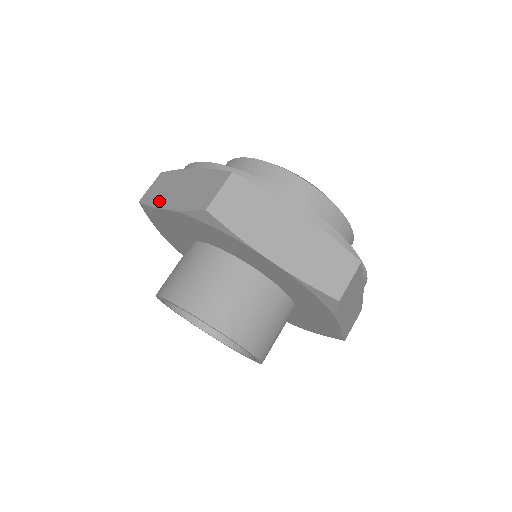
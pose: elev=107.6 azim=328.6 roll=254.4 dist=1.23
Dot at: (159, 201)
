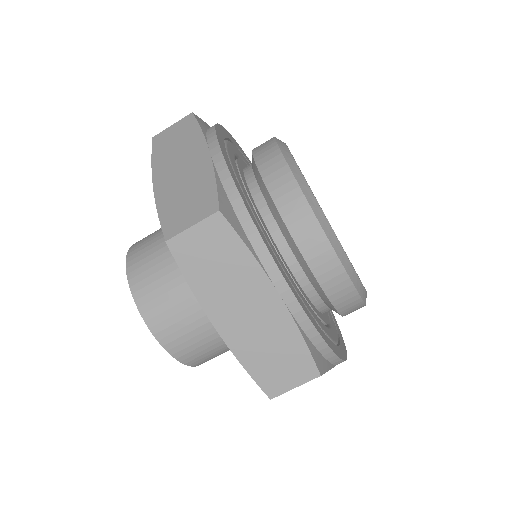
Dot at: (159, 163)
